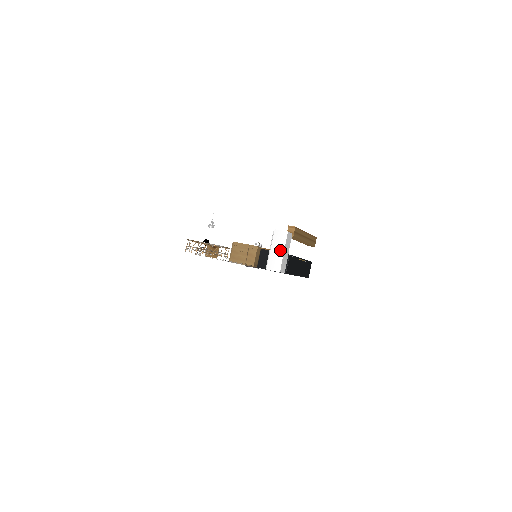
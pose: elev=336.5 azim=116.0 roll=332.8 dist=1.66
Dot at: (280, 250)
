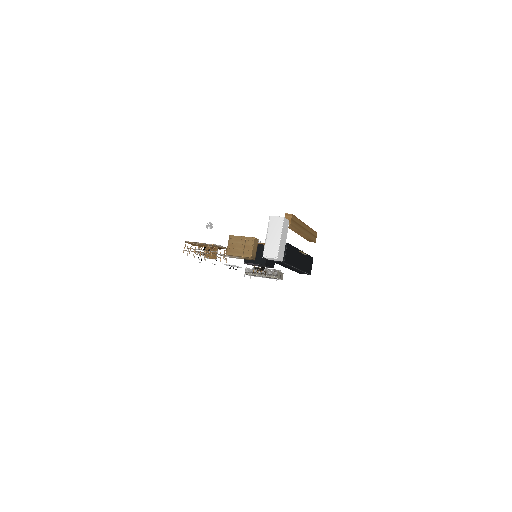
Dot at: (277, 236)
